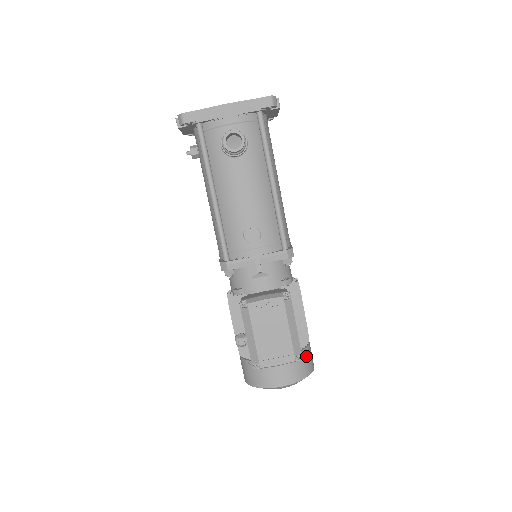
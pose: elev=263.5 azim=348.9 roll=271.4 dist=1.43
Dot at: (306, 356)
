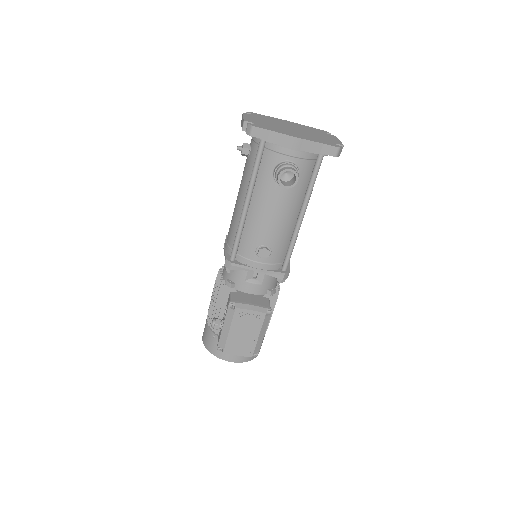
Dot at: occluded
